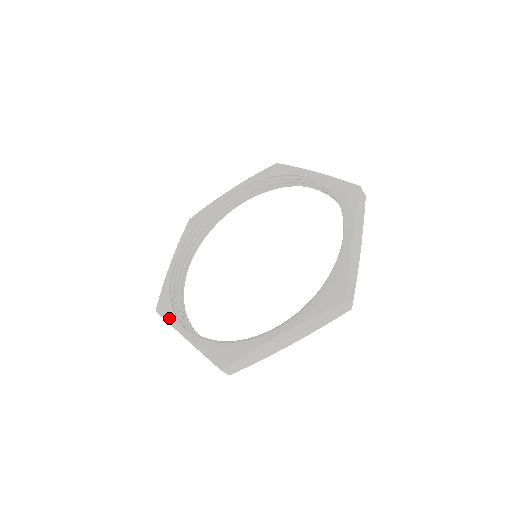
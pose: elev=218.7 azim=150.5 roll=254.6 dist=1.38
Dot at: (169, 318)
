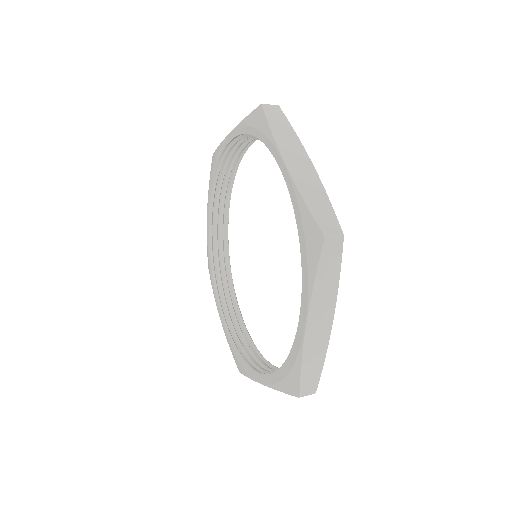
Dot at: (209, 186)
